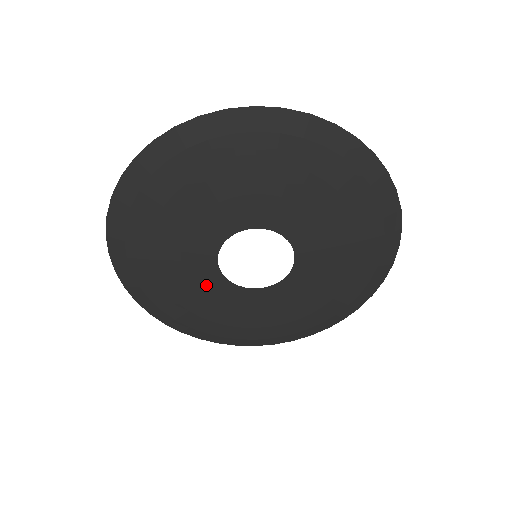
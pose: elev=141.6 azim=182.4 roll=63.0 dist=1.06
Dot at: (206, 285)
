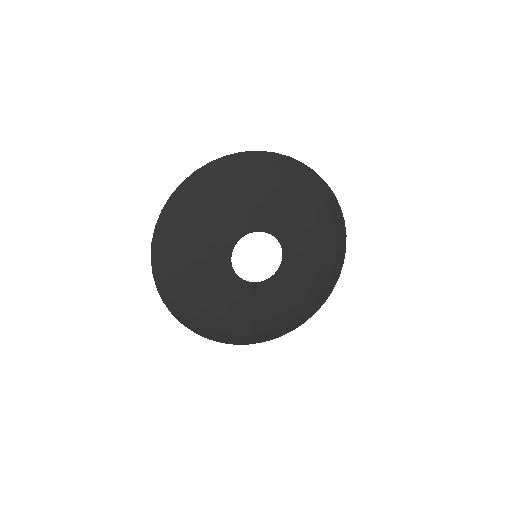
Dot at: (215, 263)
